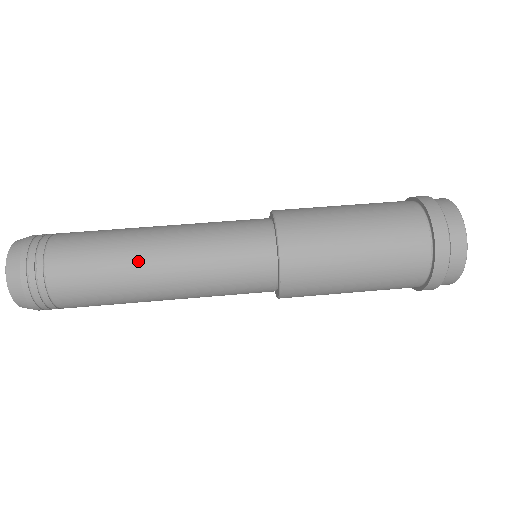
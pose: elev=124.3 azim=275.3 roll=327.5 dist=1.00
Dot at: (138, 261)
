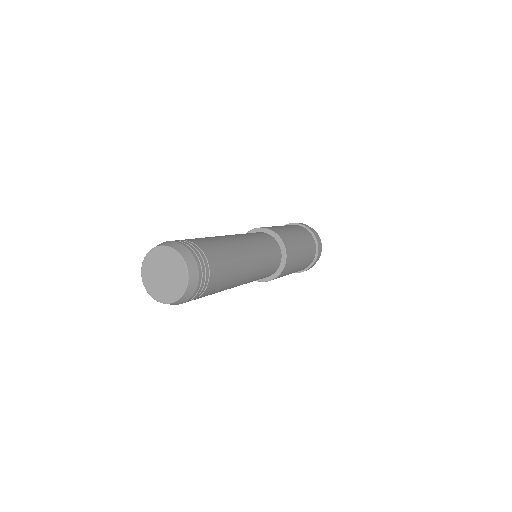
Dot at: (223, 237)
